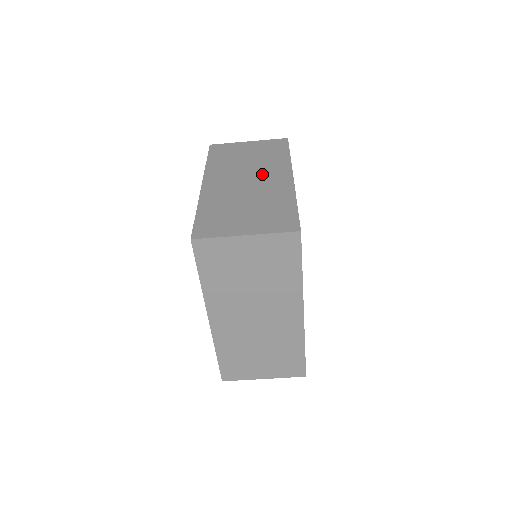
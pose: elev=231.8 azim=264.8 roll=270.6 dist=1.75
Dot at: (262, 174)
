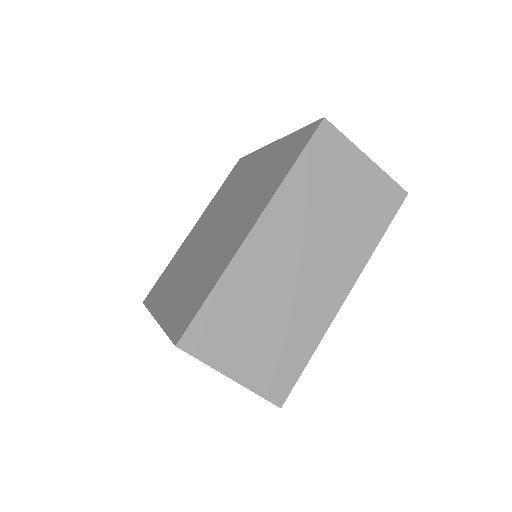
Dot at: (325, 263)
